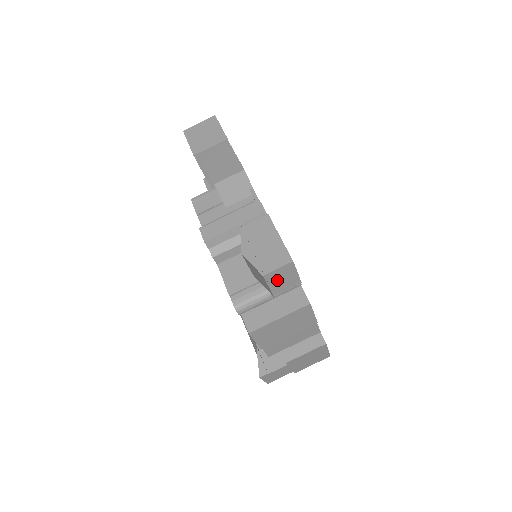
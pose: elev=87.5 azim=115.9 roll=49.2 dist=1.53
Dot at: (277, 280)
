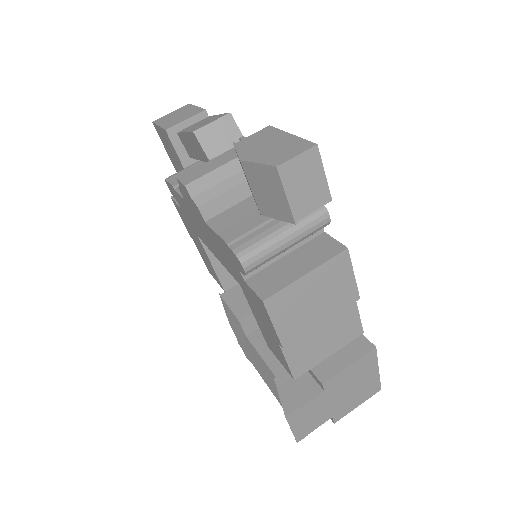
Dot at: (297, 185)
